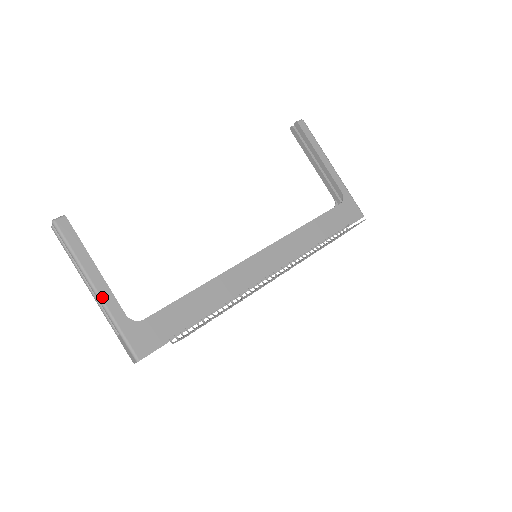
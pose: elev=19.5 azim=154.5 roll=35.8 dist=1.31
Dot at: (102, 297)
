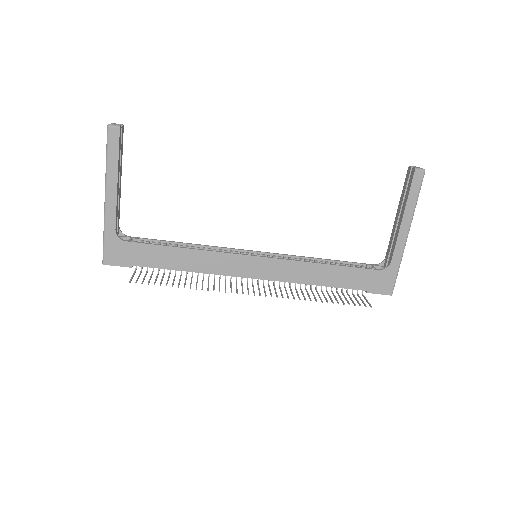
Dot at: (107, 206)
